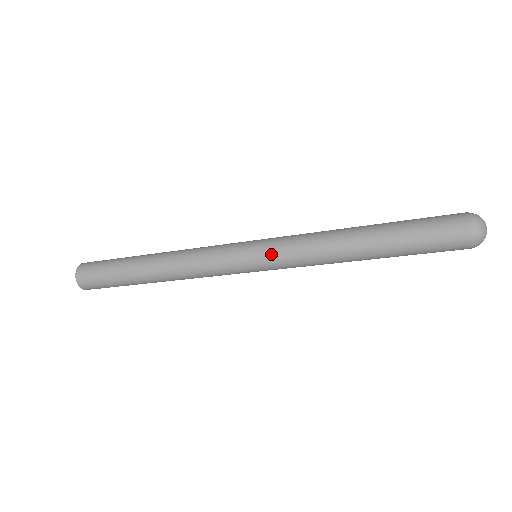
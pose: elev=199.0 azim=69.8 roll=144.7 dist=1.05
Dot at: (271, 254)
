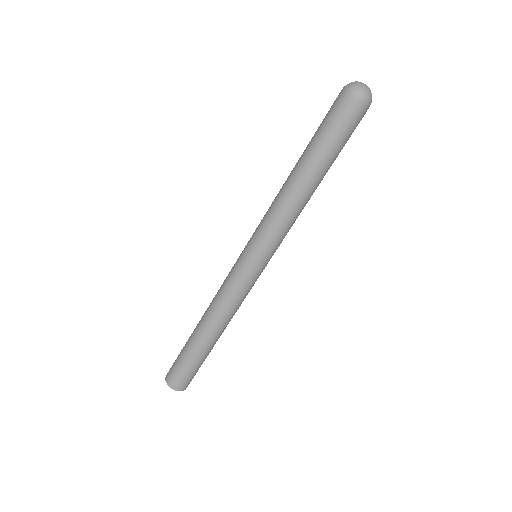
Dot at: (259, 243)
